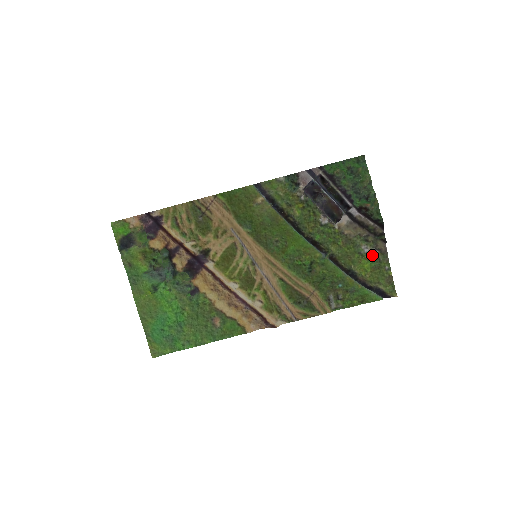
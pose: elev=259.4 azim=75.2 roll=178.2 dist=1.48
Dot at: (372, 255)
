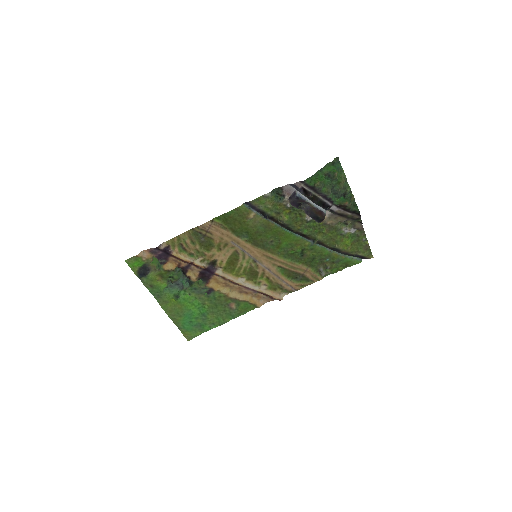
Dot at: (351, 233)
